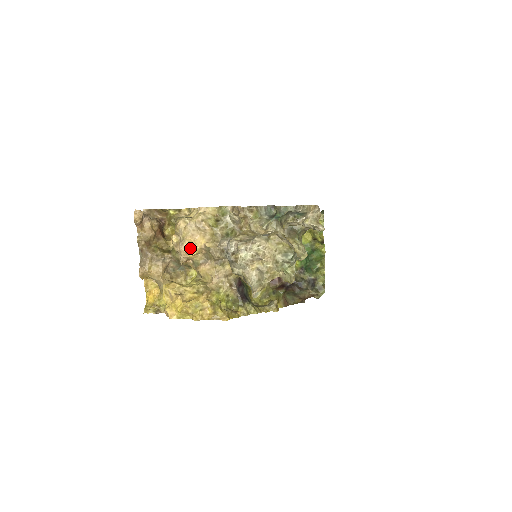
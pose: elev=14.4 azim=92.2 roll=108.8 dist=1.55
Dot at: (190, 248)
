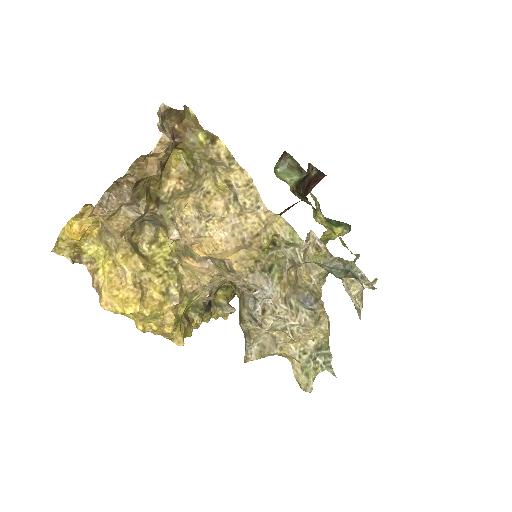
Dot at: (206, 250)
